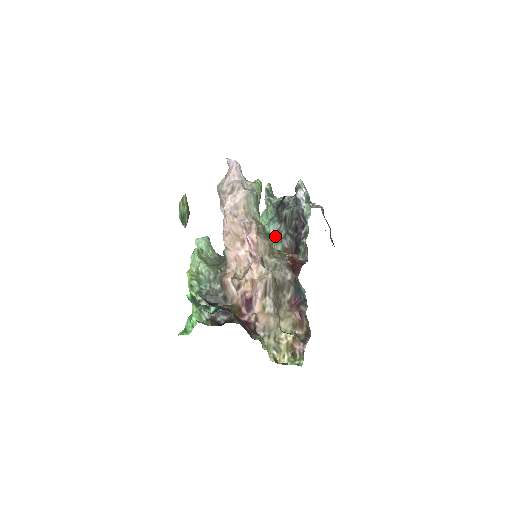
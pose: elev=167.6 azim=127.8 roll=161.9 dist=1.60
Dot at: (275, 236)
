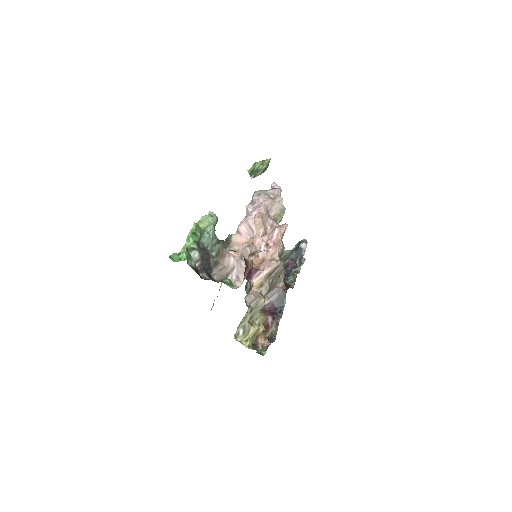
Dot at: occluded
